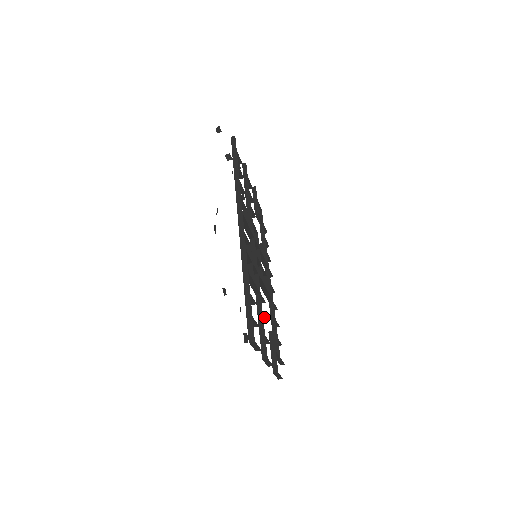
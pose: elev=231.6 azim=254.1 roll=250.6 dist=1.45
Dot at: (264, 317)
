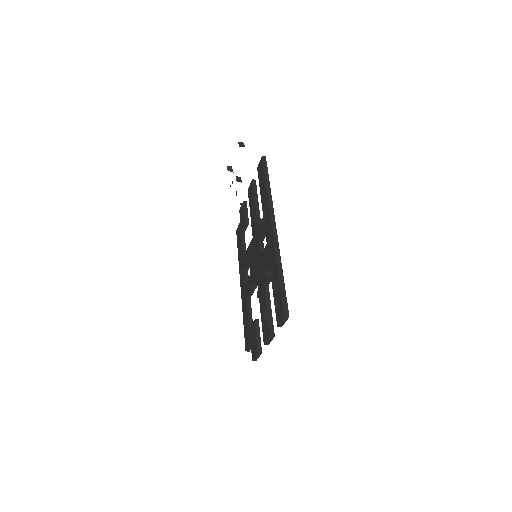
Dot at: occluded
